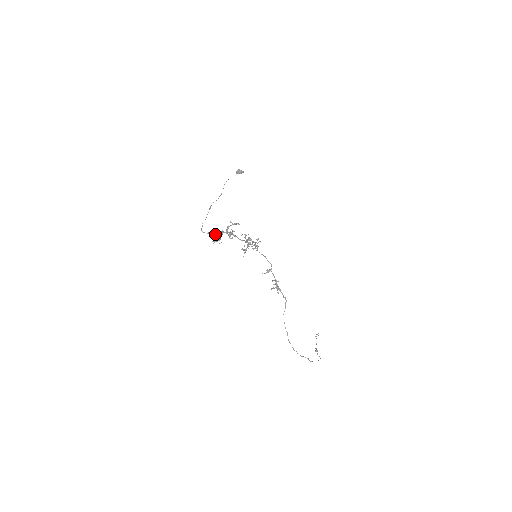
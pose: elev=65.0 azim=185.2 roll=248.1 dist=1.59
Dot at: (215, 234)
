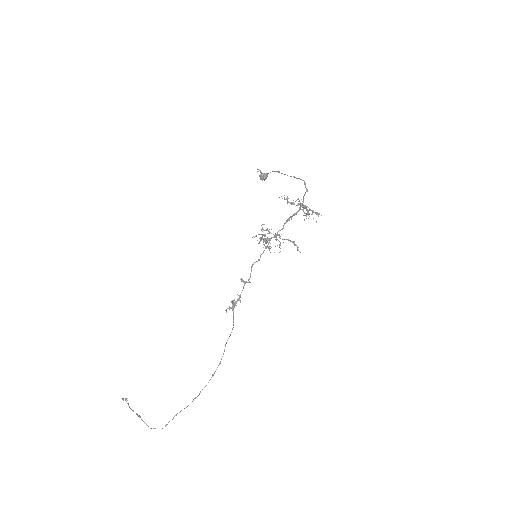
Dot at: occluded
